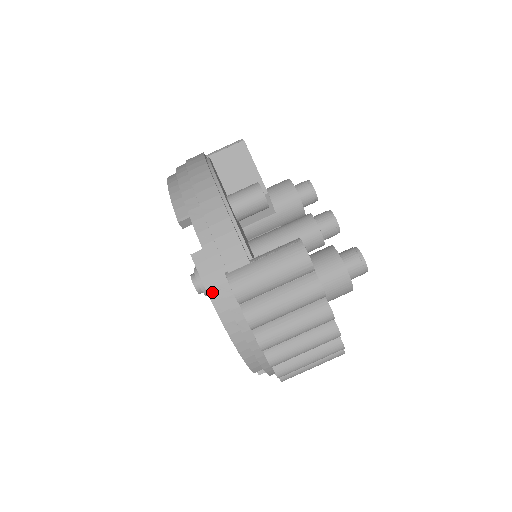
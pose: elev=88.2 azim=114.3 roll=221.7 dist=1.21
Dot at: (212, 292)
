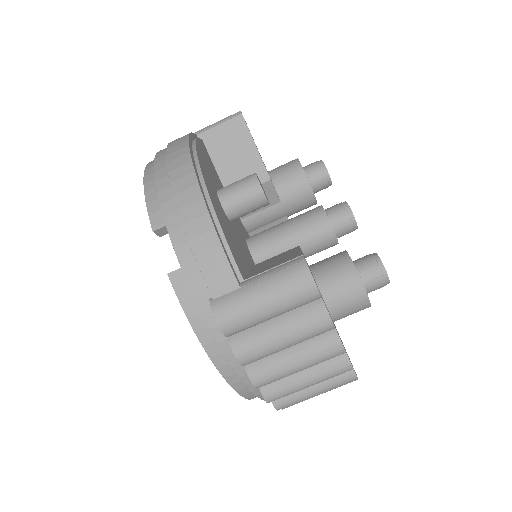
Dot at: (194, 320)
